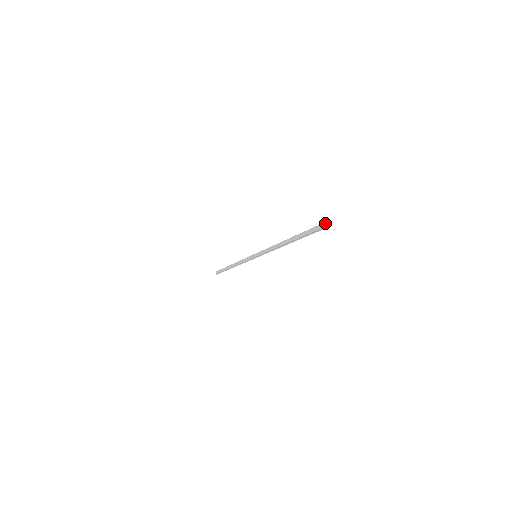
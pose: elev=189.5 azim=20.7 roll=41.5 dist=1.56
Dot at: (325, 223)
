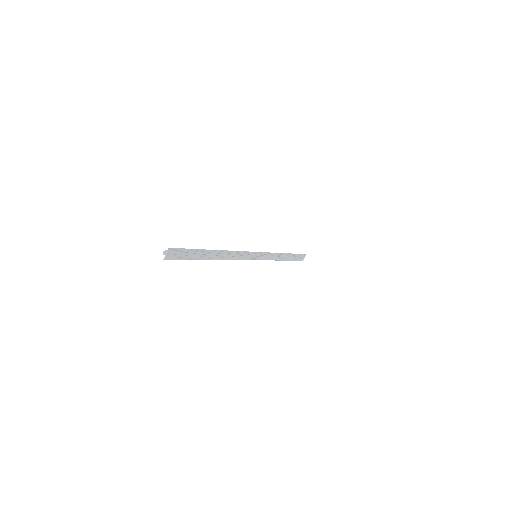
Dot at: (163, 253)
